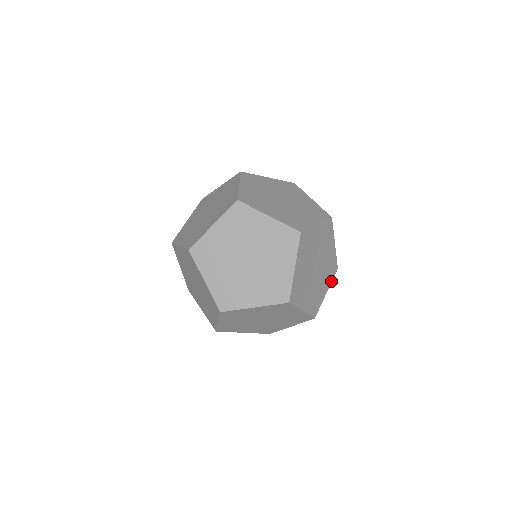
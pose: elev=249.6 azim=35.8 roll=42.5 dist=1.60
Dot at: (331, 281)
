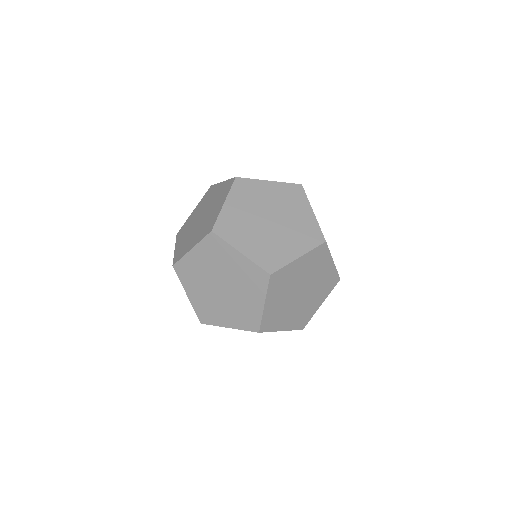
Dot at: (292, 329)
